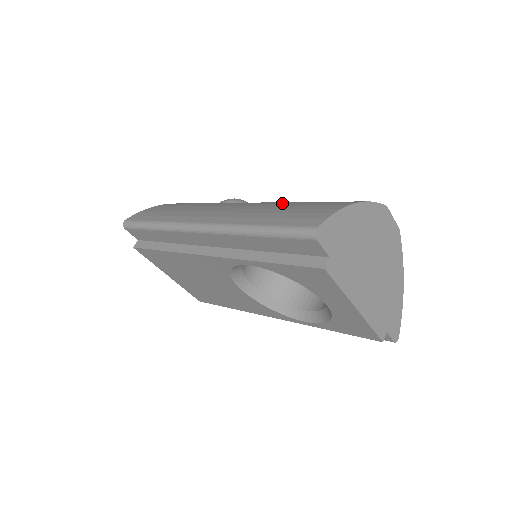
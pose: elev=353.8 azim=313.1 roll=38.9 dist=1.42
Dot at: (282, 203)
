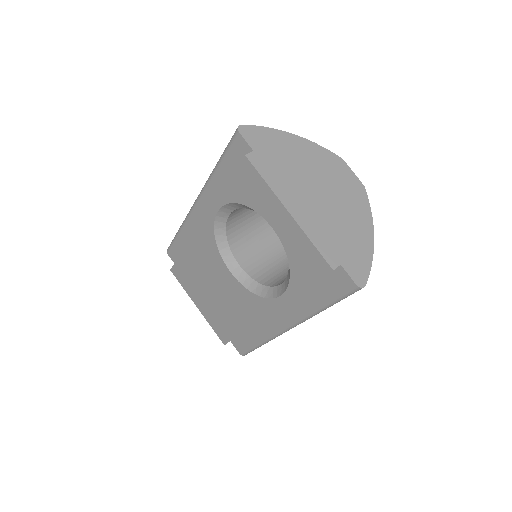
Dot at: occluded
